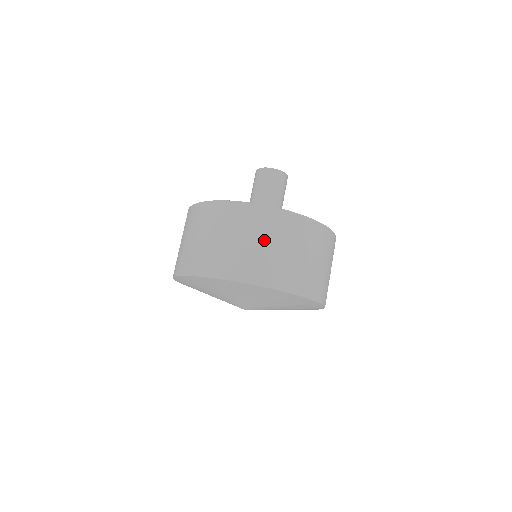
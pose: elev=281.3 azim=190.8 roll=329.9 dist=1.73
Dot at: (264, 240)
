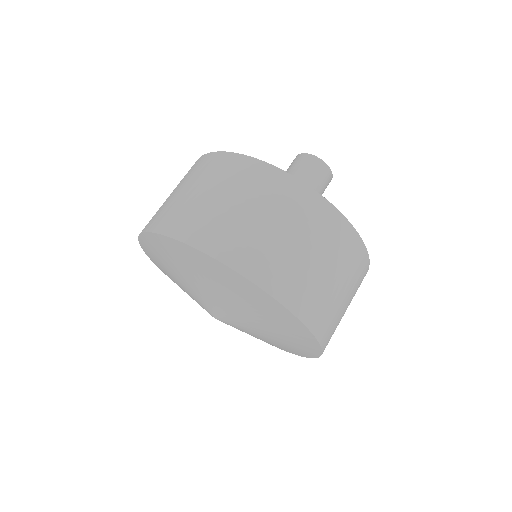
Dot at: (346, 288)
